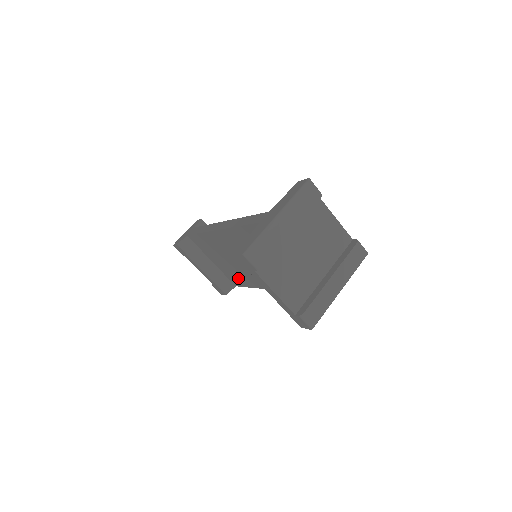
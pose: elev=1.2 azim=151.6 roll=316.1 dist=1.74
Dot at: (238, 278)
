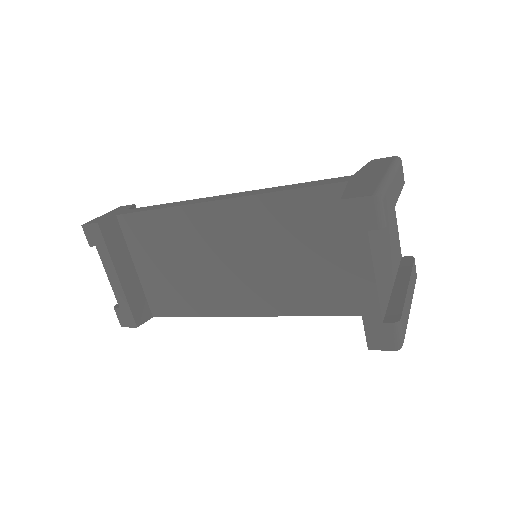
Dot at: (177, 299)
